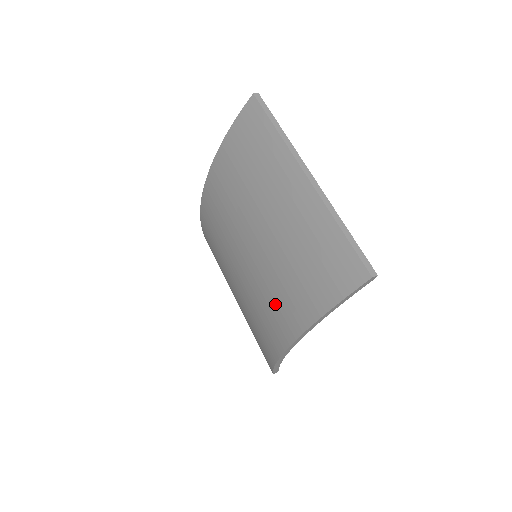
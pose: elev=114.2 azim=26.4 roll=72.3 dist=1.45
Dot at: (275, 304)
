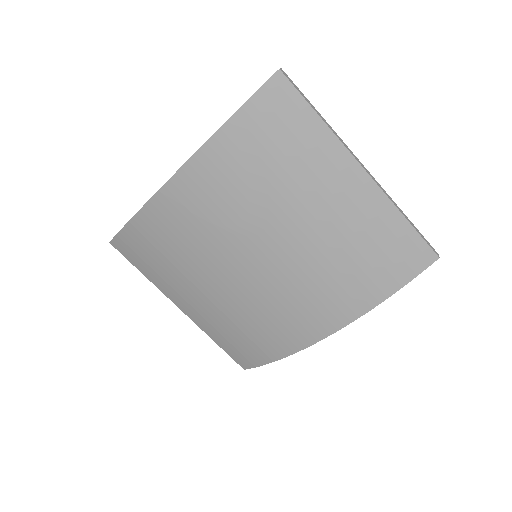
Dot at: (308, 303)
